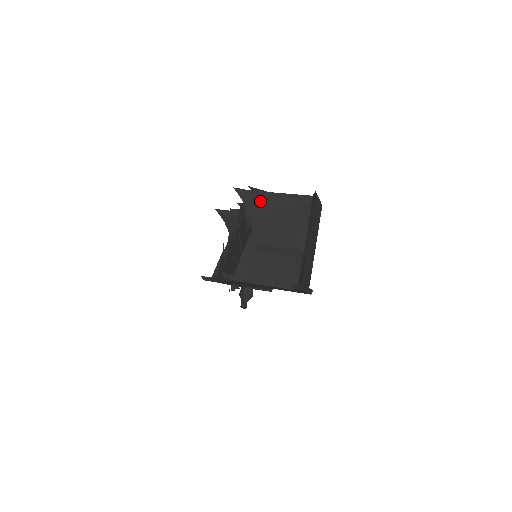
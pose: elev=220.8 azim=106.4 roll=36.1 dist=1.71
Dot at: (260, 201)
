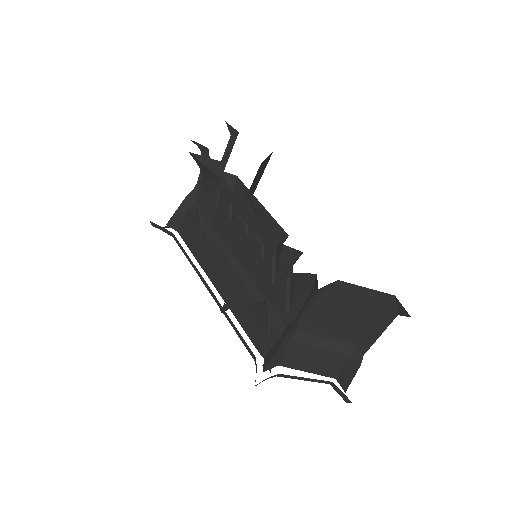
Dot at: (320, 290)
